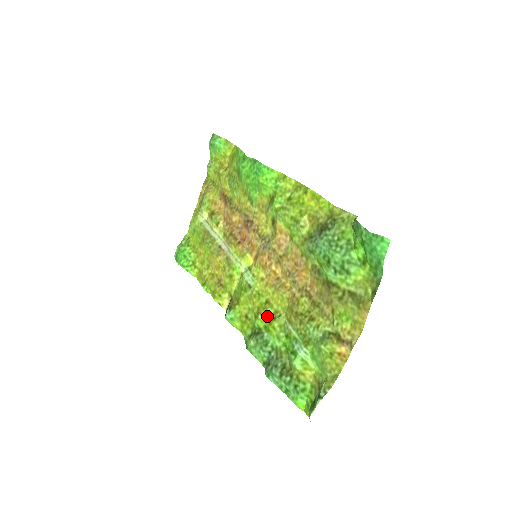
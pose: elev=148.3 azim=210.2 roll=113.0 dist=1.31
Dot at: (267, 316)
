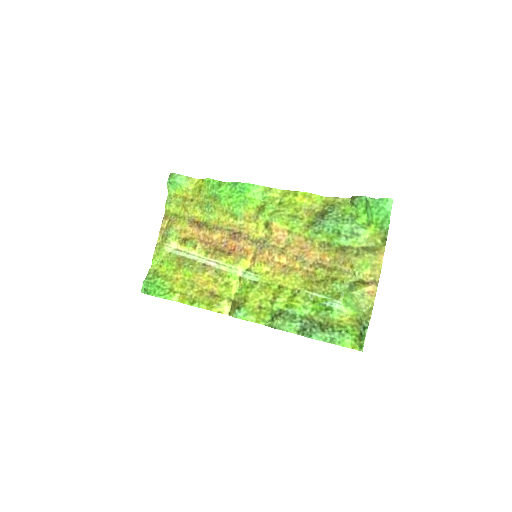
Dot at: (286, 297)
